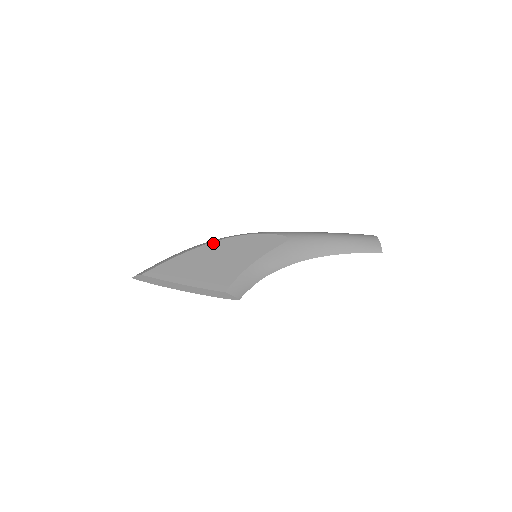
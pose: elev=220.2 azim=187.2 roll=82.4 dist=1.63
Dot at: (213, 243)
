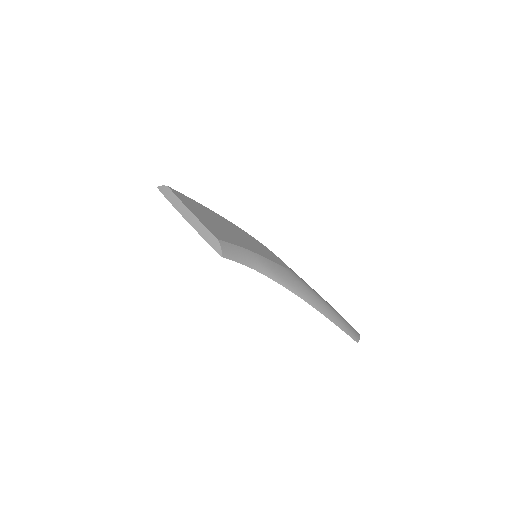
Dot at: (232, 223)
